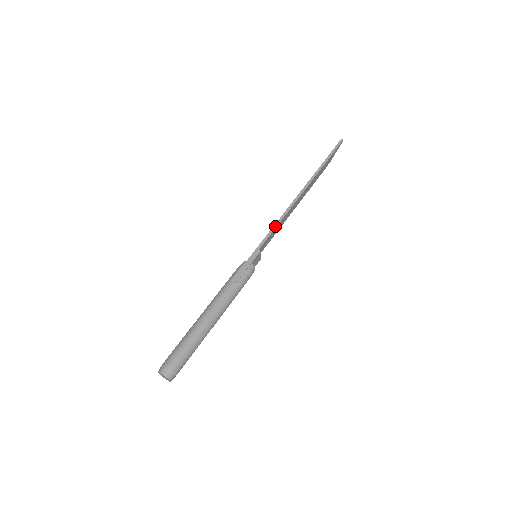
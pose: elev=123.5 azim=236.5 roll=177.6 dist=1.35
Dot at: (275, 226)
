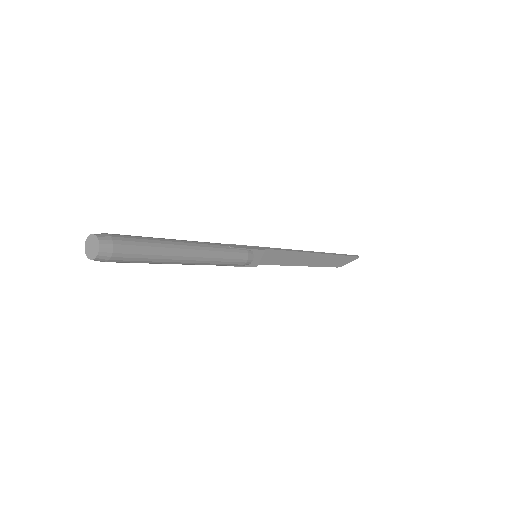
Dot at: (285, 249)
